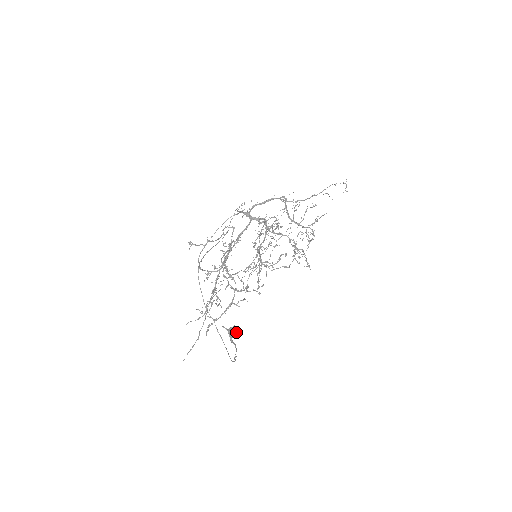
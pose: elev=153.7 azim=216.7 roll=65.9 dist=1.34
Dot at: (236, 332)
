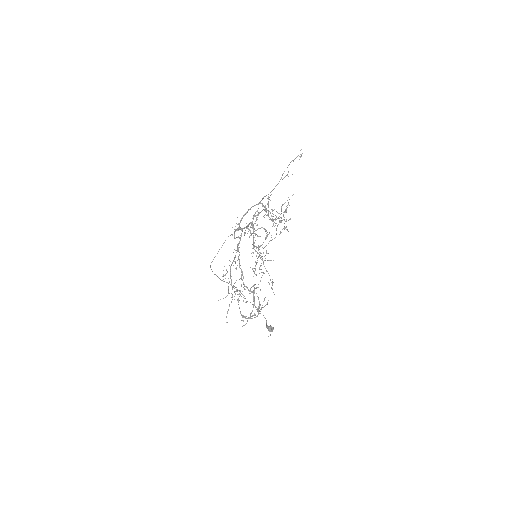
Dot at: (273, 329)
